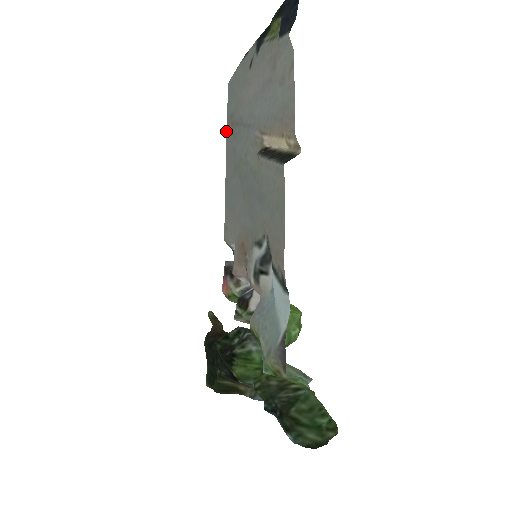
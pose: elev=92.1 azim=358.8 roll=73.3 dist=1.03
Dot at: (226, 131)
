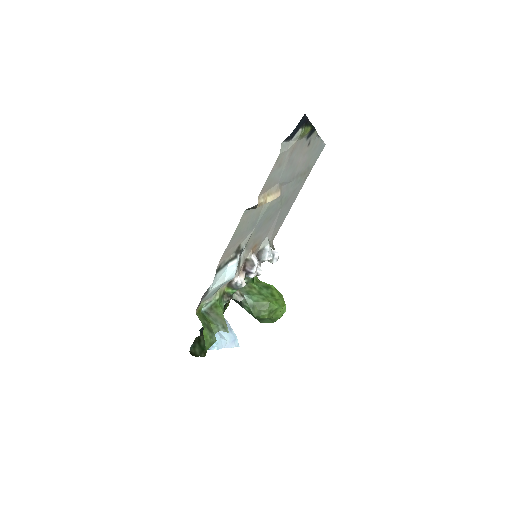
Dot at: (308, 175)
